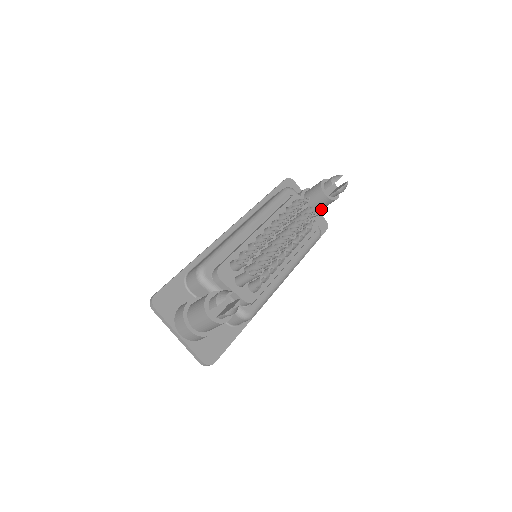
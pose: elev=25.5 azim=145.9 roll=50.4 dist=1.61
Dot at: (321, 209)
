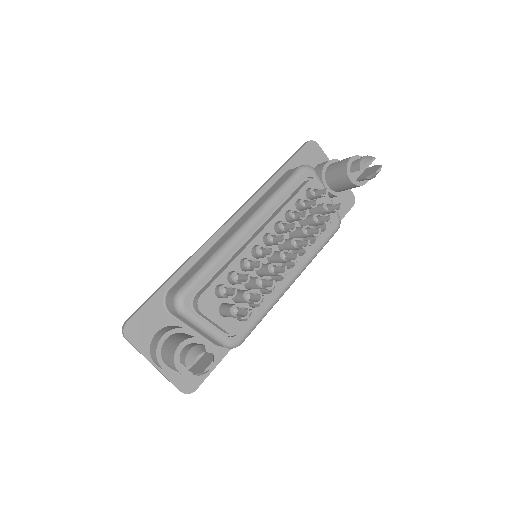
Dot at: occluded
